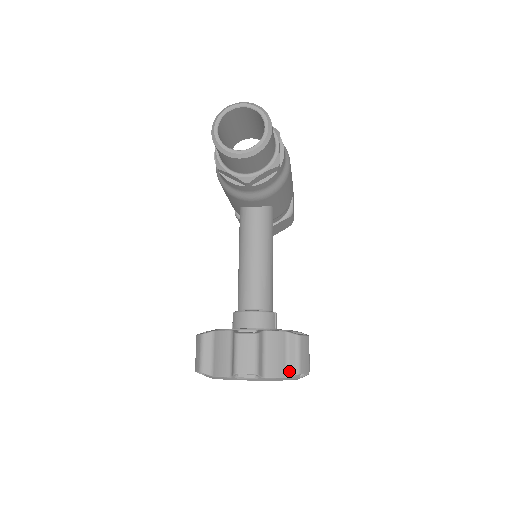
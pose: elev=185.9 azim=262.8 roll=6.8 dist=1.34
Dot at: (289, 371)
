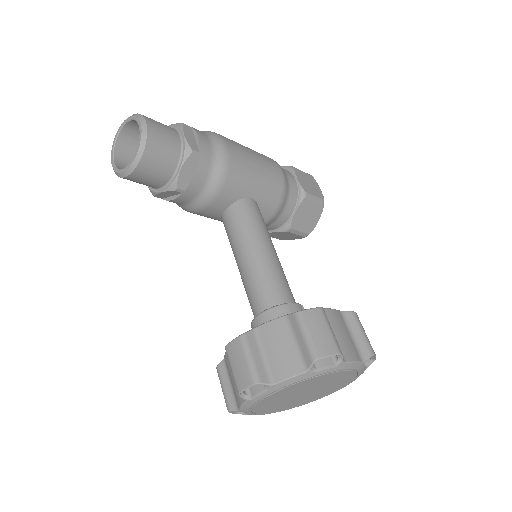
Dot at: (305, 362)
